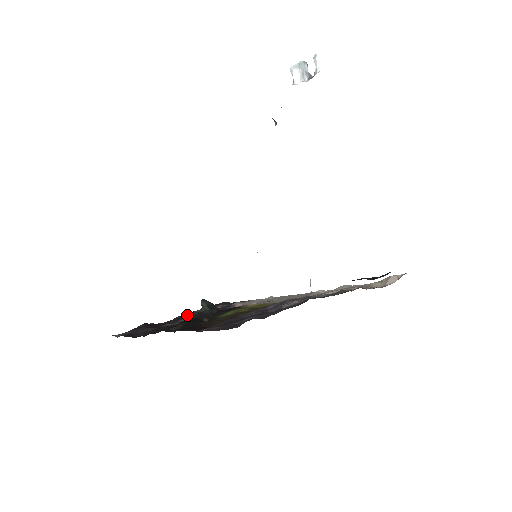
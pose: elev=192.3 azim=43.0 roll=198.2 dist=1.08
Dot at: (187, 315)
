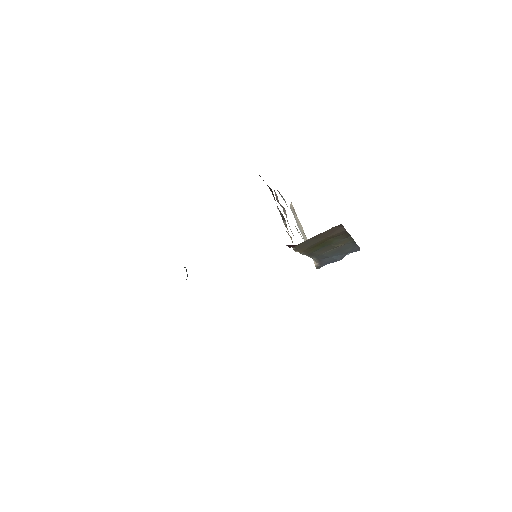
Dot at: occluded
